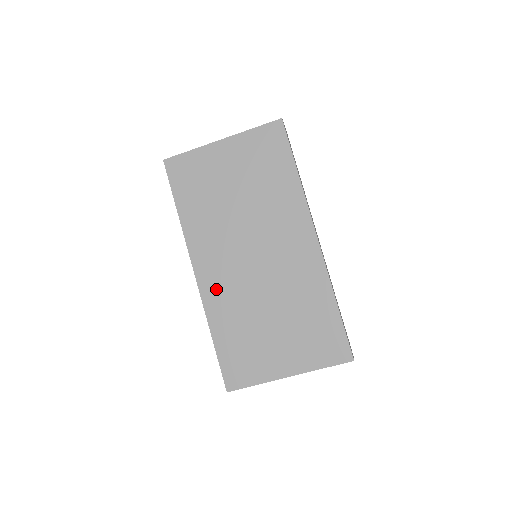
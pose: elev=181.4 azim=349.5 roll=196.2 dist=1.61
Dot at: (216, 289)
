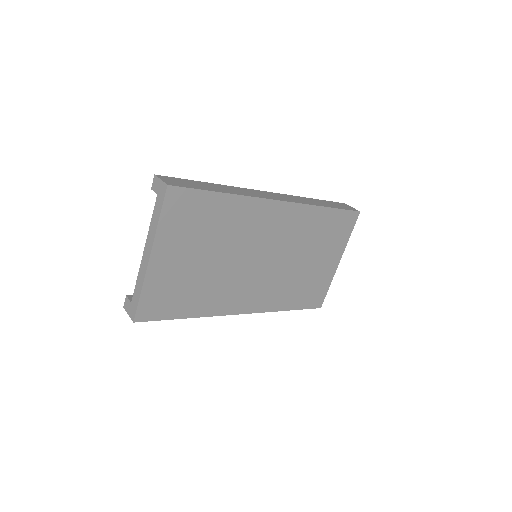
Dot at: (263, 299)
